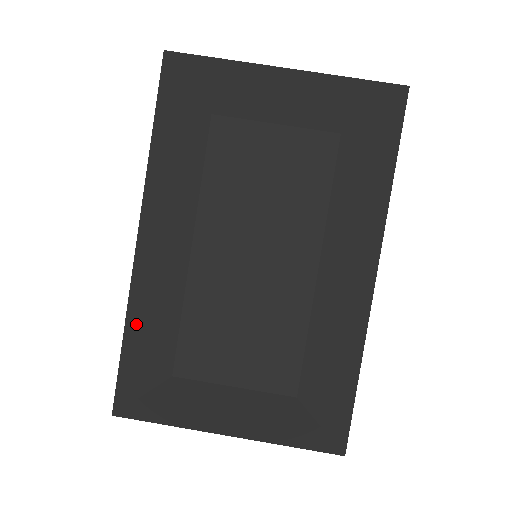
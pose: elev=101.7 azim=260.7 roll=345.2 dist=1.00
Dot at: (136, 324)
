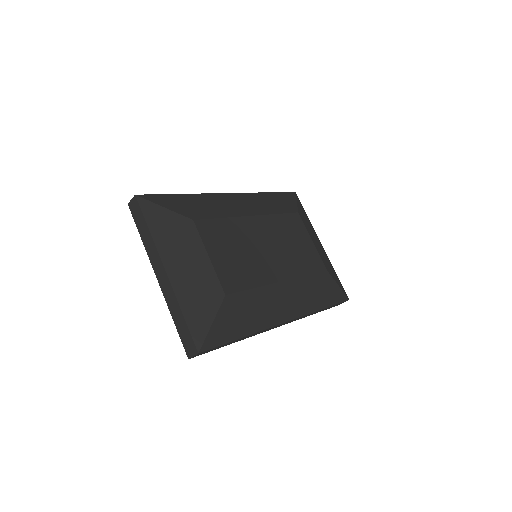
Dot at: (195, 199)
